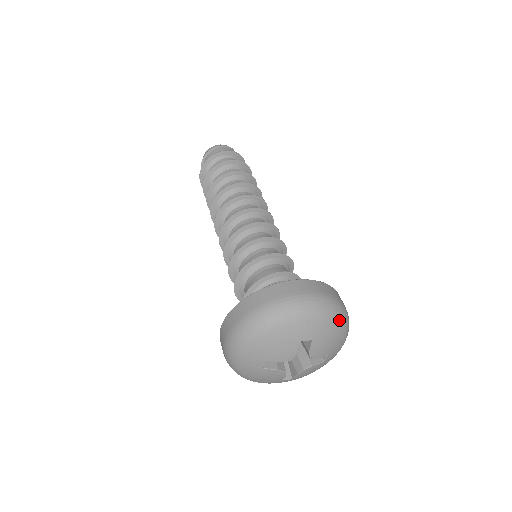
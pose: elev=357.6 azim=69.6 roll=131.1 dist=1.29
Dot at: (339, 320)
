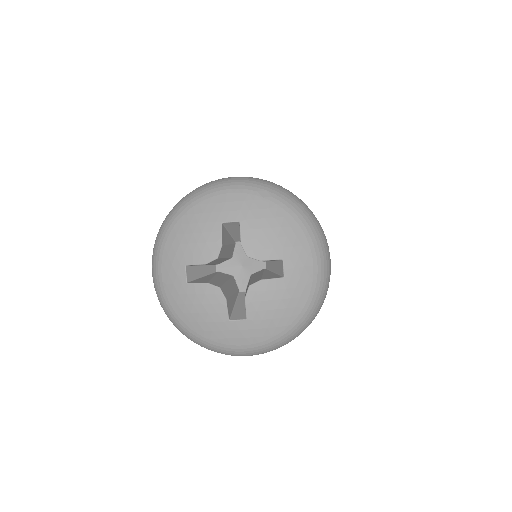
Dot at: (283, 201)
